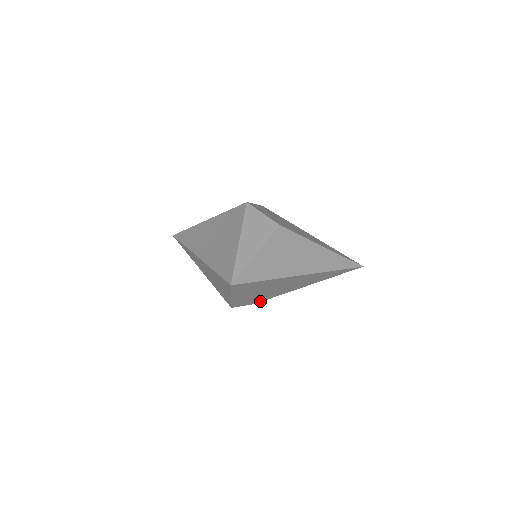
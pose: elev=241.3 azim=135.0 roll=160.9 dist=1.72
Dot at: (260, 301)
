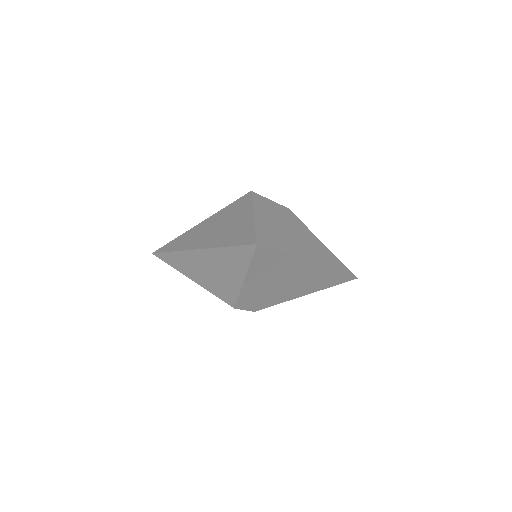
Dot at: (260, 308)
